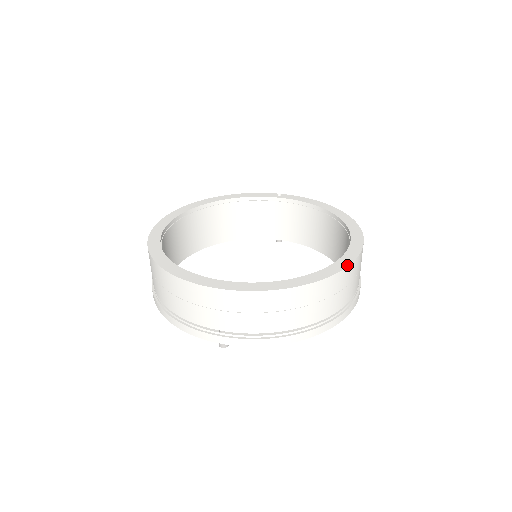
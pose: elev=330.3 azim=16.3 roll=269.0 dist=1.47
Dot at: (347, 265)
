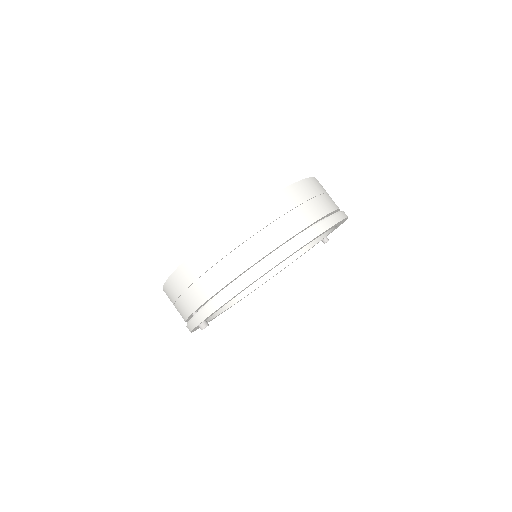
Dot at: (249, 210)
